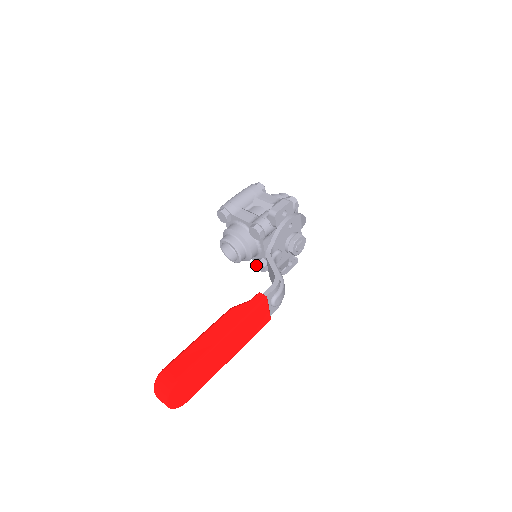
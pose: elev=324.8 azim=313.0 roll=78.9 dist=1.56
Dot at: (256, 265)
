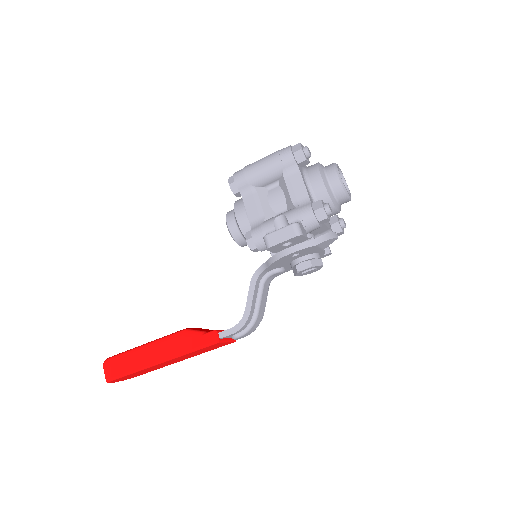
Dot at: occluded
